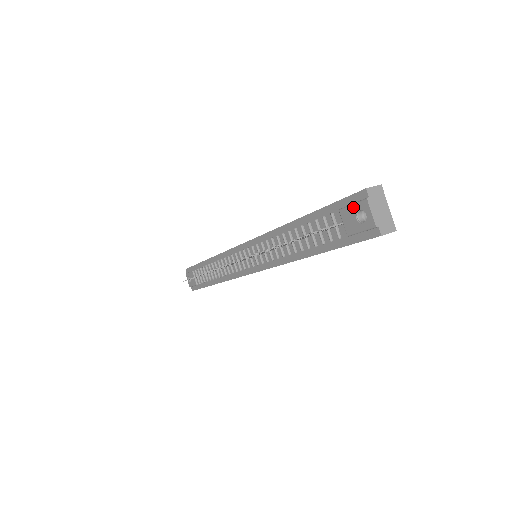
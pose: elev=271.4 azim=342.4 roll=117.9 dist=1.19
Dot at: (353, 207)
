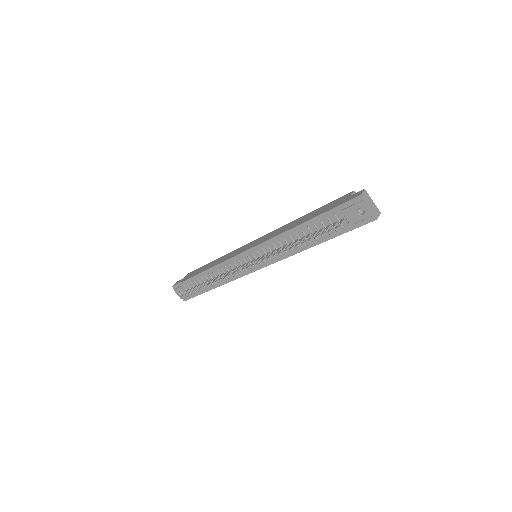
Dot at: (353, 208)
